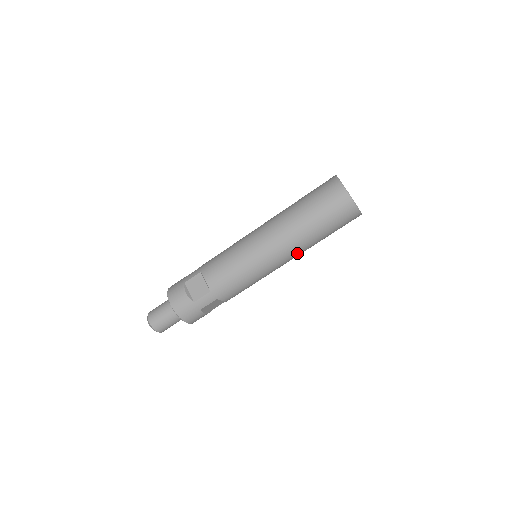
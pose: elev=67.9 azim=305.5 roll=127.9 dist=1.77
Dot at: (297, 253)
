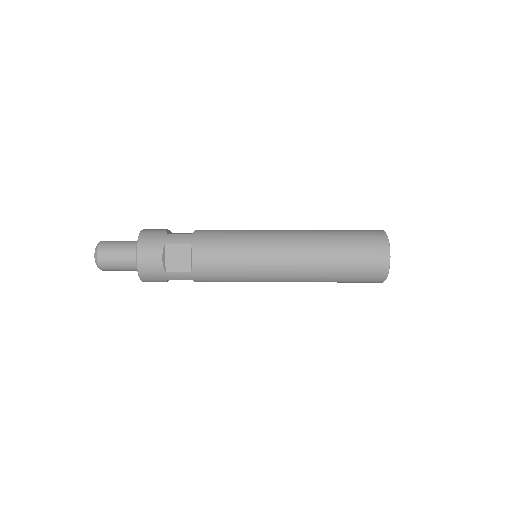
Dot at: occluded
